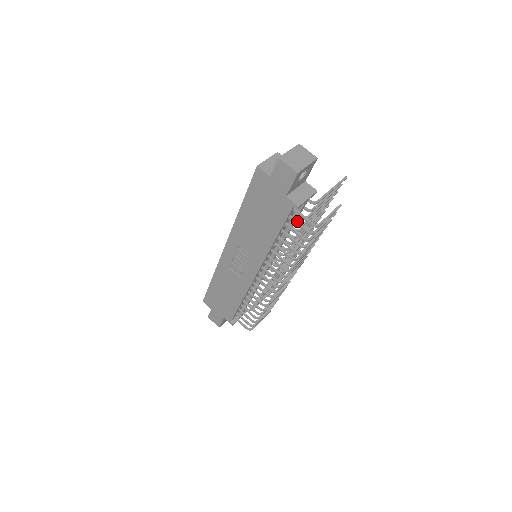
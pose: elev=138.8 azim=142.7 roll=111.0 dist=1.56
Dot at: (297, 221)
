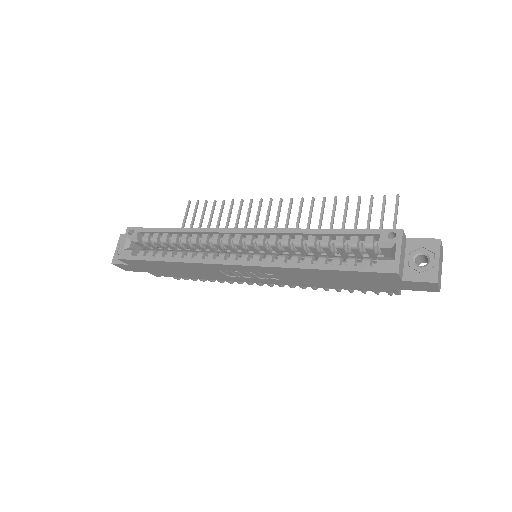
Dot at: occluded
